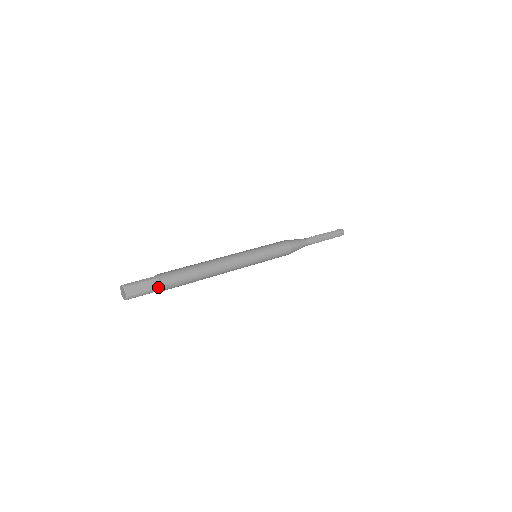
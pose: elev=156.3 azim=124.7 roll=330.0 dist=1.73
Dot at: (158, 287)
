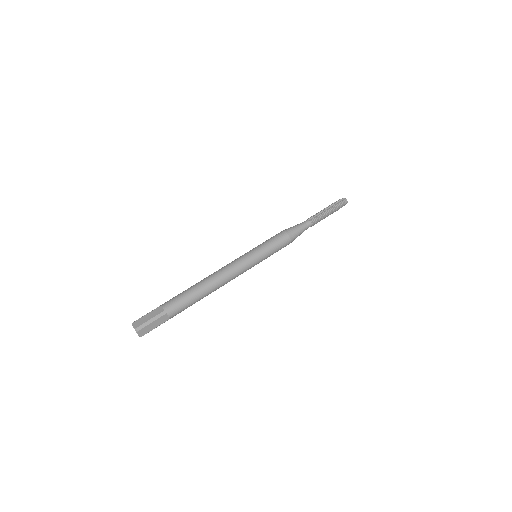
Dot at: (166, 320)
